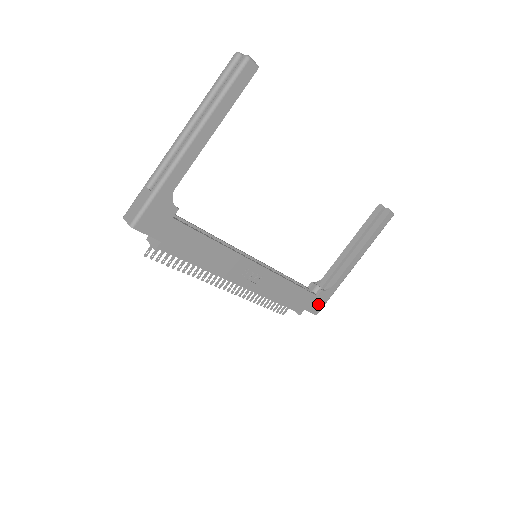
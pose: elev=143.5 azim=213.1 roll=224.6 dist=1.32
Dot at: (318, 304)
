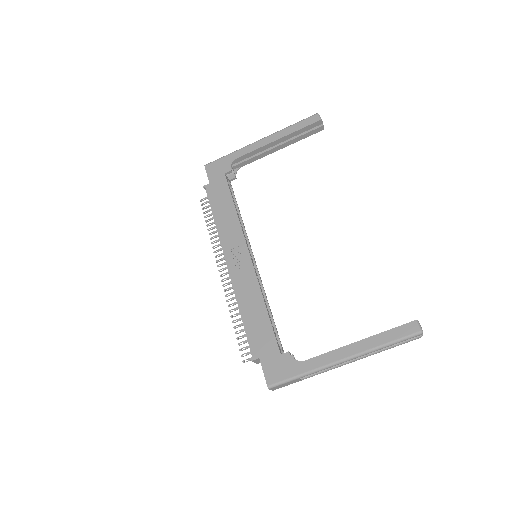
Dot at: (277, 370)
